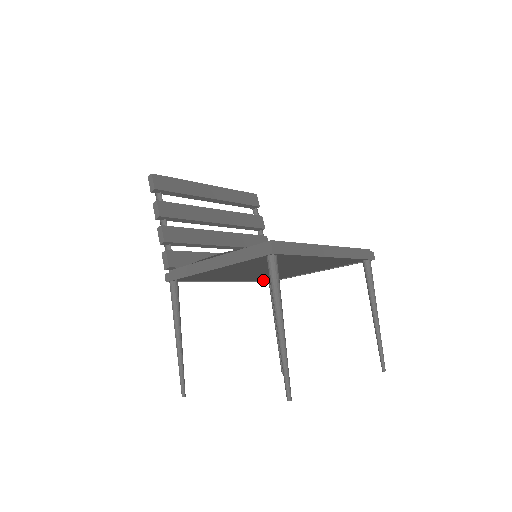
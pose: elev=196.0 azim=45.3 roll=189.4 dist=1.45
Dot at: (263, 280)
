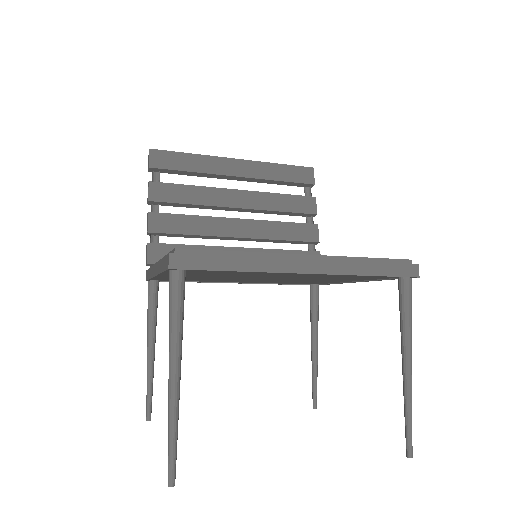
Dot at: occluded
